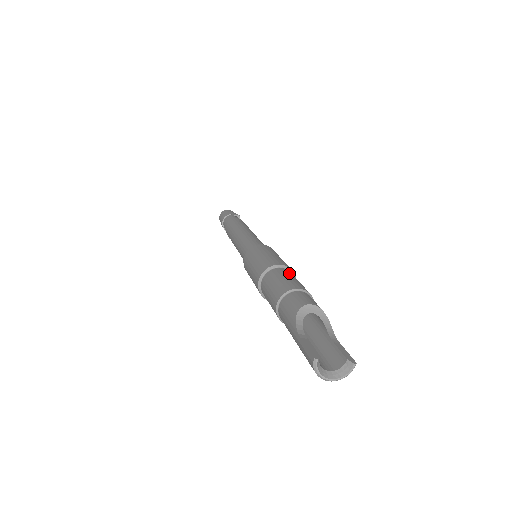
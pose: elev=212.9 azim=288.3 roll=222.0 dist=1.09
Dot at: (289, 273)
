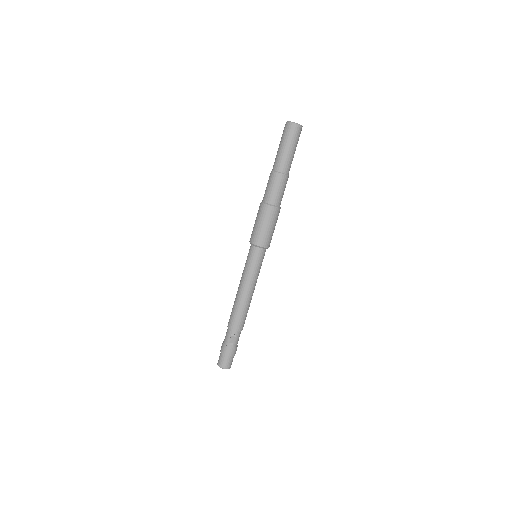
Dot at: occluded
